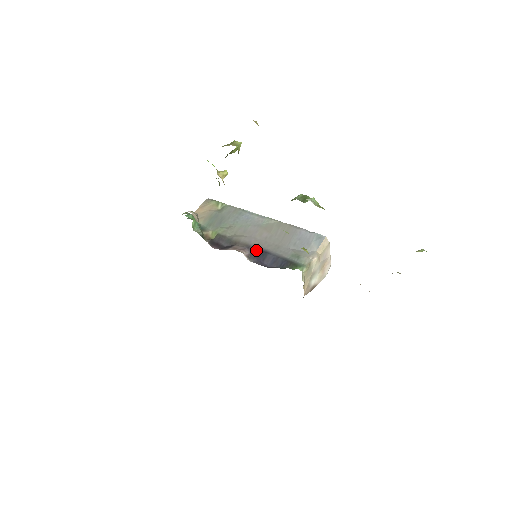
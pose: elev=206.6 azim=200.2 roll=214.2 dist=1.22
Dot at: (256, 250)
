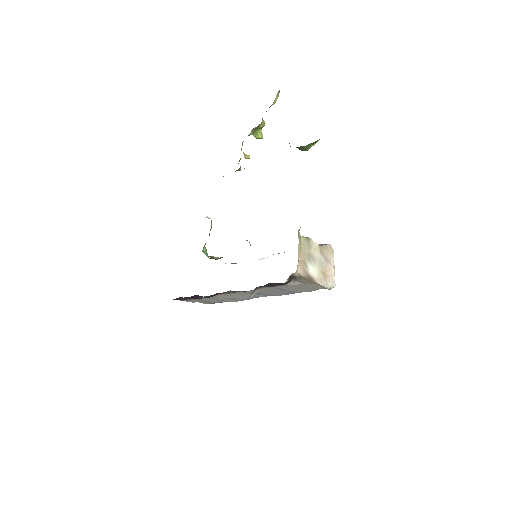
Dot at: occluded
